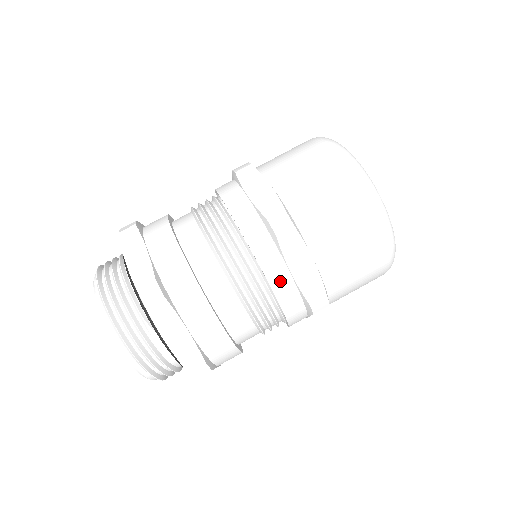
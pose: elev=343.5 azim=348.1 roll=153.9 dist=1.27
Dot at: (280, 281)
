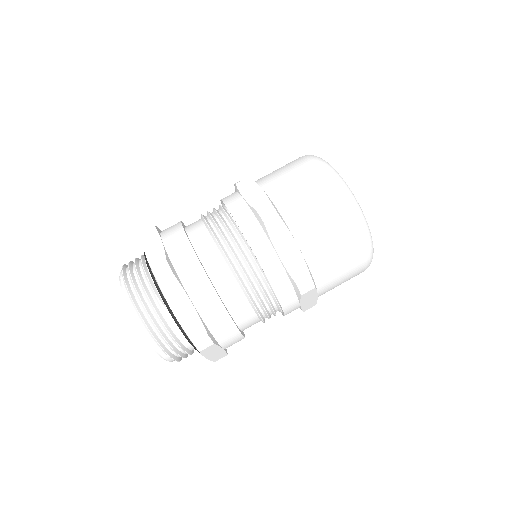
Dot at: (269, 263)
